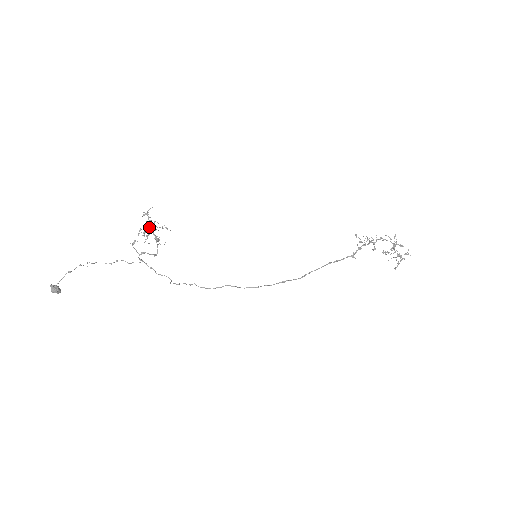
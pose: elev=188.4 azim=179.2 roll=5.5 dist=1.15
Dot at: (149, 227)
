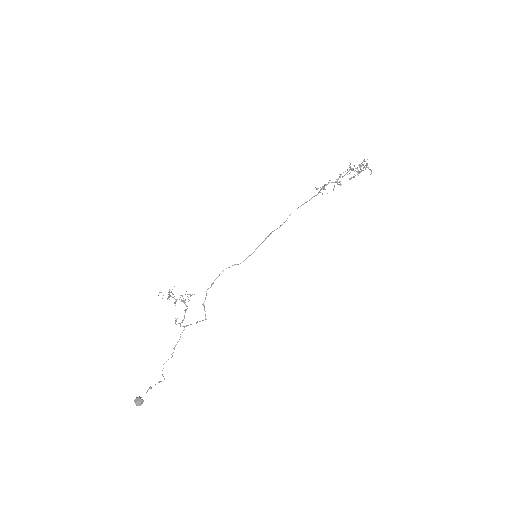
Dot at: occluded
